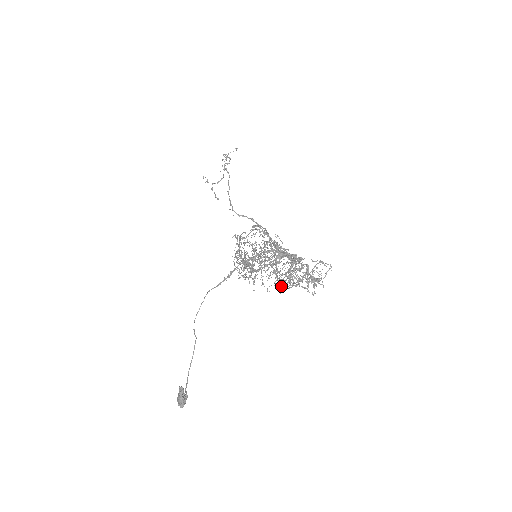
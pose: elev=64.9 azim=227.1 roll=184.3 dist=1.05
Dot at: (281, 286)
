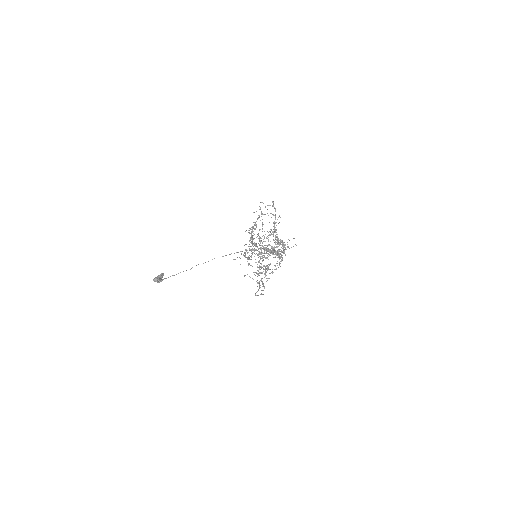
Dot at: (258, 274)
